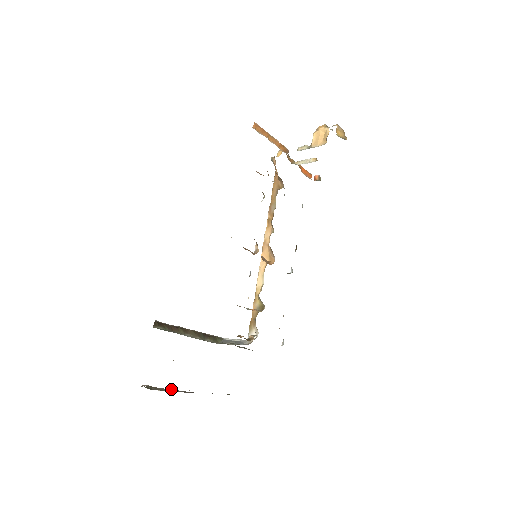
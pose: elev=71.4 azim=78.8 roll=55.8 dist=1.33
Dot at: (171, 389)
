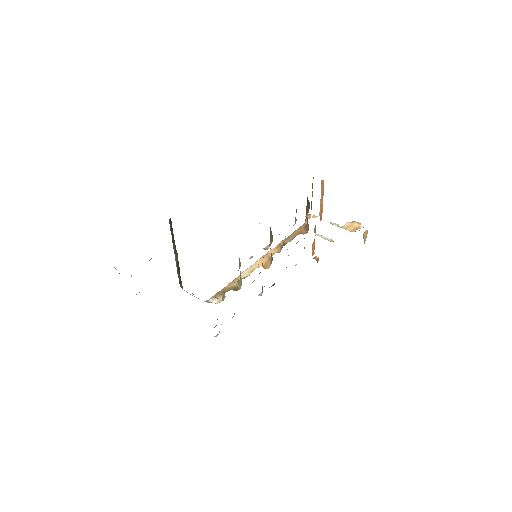
Dot at: occluded
